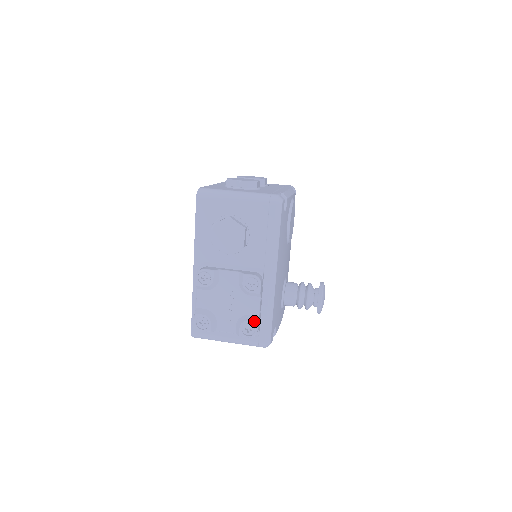
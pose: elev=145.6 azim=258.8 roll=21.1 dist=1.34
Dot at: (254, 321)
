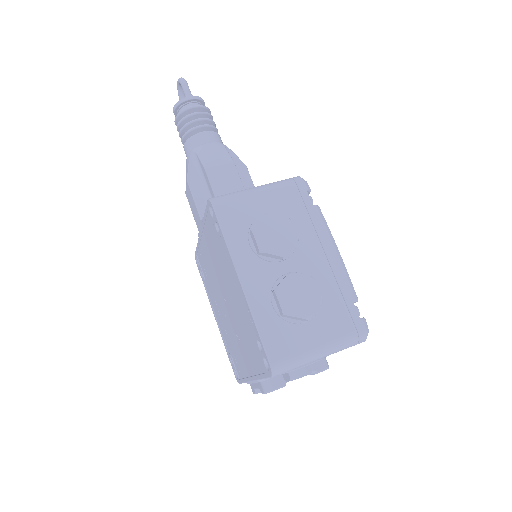
Dot at: occluded
